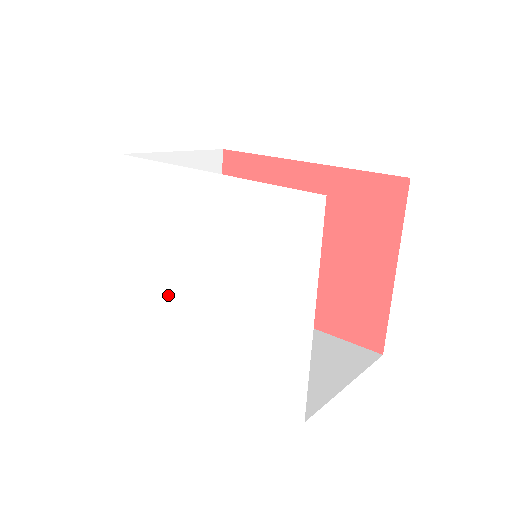
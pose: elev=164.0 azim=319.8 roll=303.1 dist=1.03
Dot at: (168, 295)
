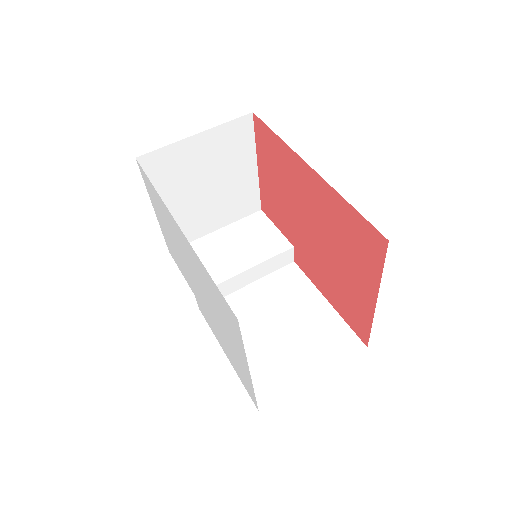
Dot at: (186, 275)
